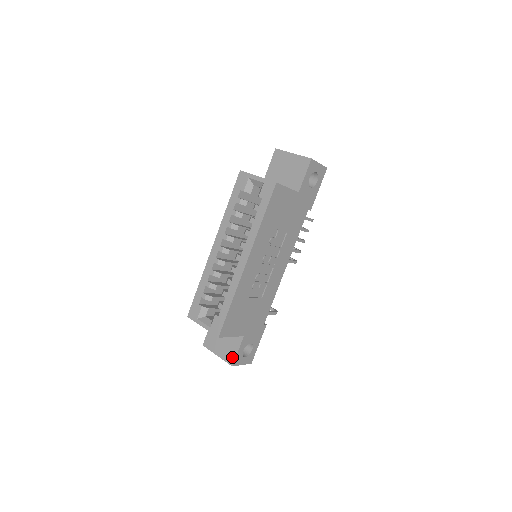
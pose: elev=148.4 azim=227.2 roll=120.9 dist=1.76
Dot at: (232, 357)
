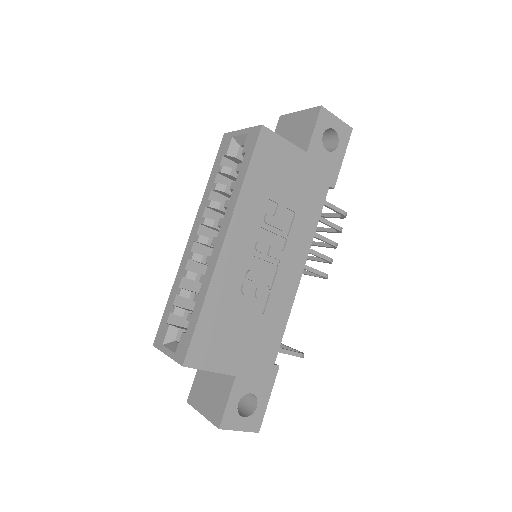
Dot at: (219, 413)
